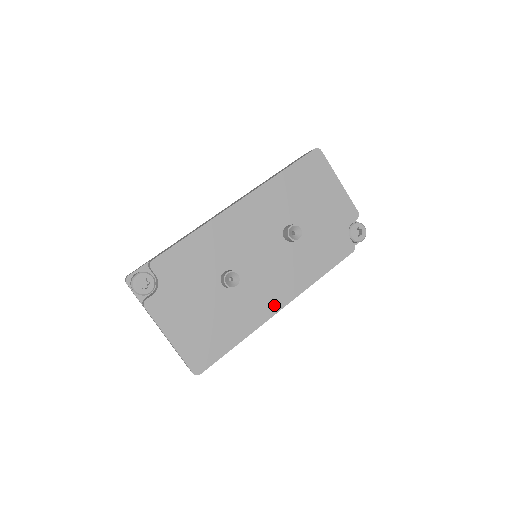
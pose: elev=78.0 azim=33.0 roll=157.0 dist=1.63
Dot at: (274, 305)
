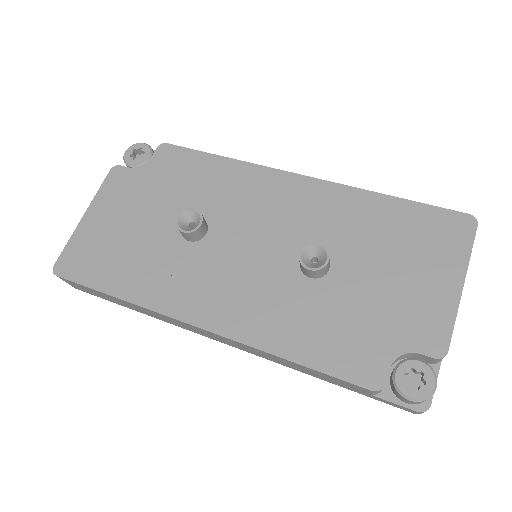
Dot at: (195, 311)
